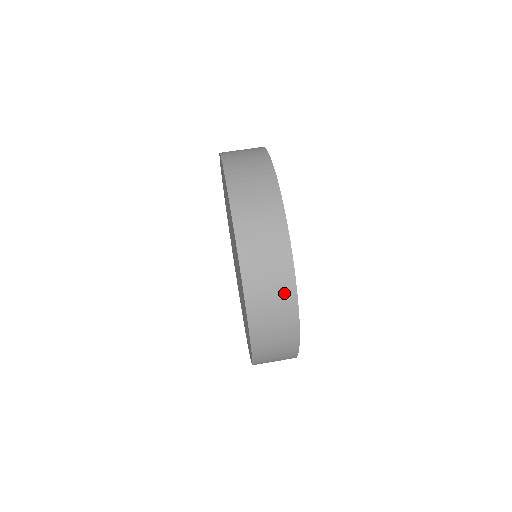
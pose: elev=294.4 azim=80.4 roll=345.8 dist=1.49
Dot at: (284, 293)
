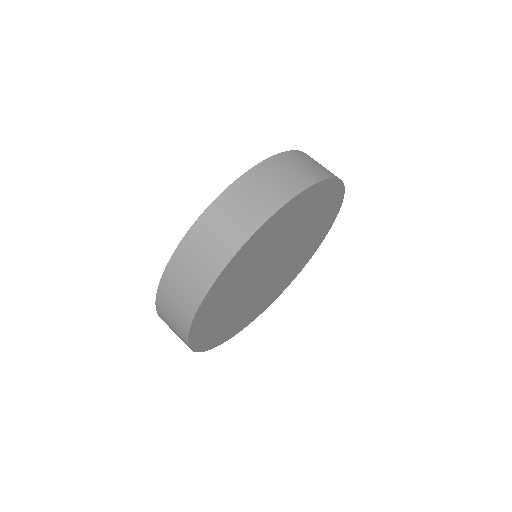
Dot at: (221, 251)
